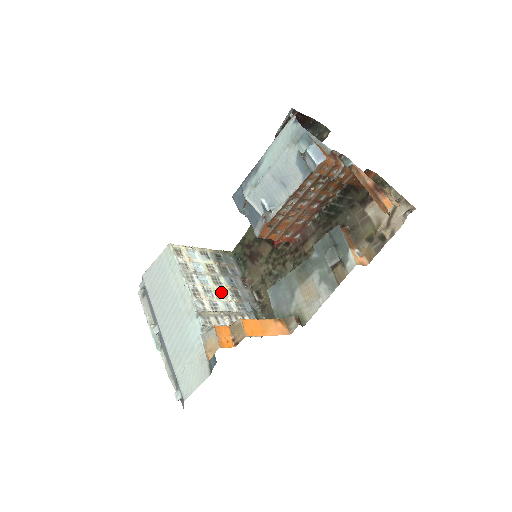
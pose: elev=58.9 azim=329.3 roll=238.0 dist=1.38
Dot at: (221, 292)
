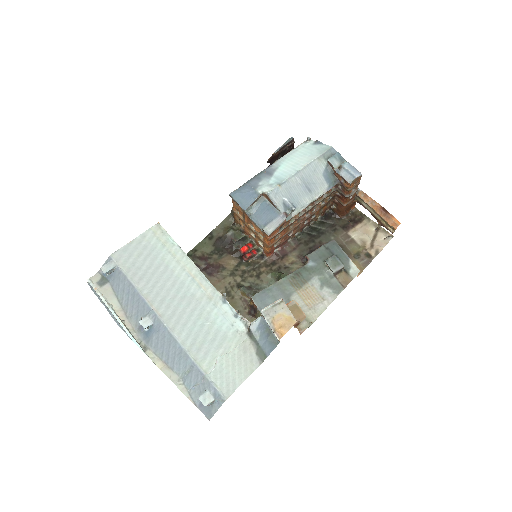
Dot at: occluded
